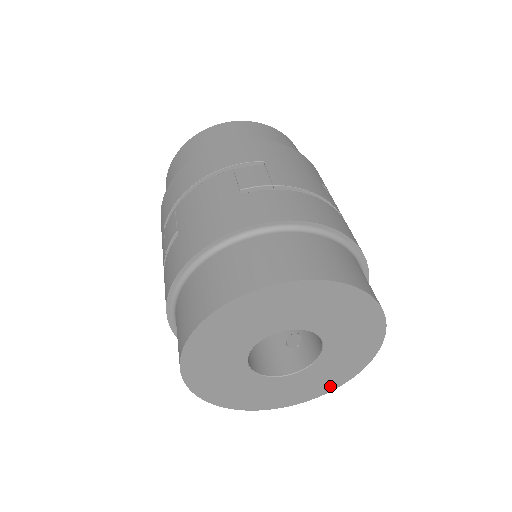
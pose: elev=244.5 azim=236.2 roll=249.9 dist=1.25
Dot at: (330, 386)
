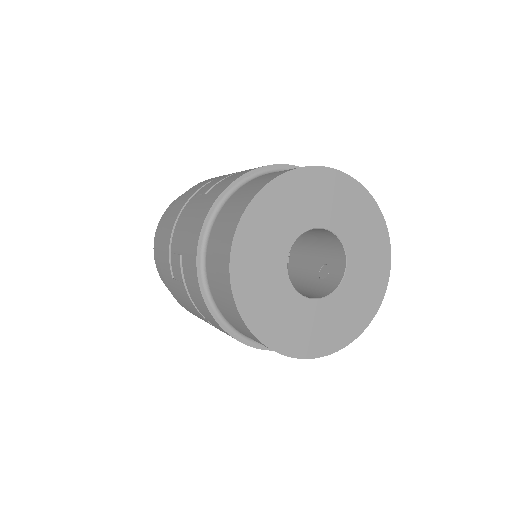
Dot at: (380, 287)
